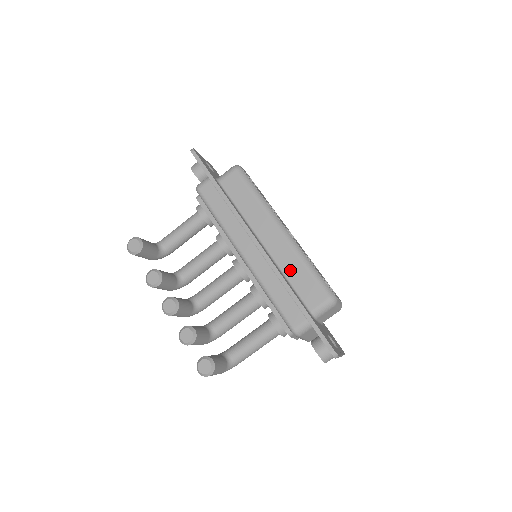
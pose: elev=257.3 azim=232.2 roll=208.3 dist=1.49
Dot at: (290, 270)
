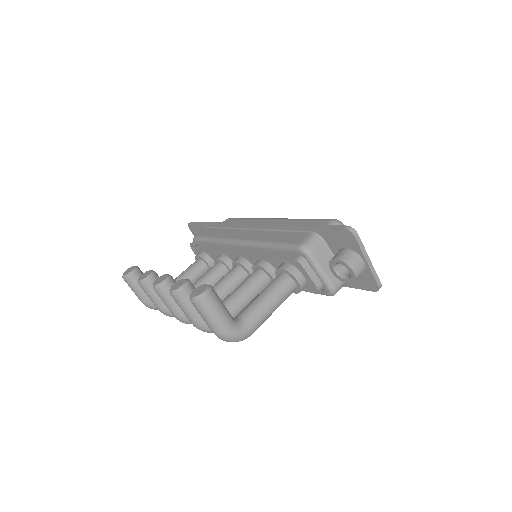
Dot at: occluded
